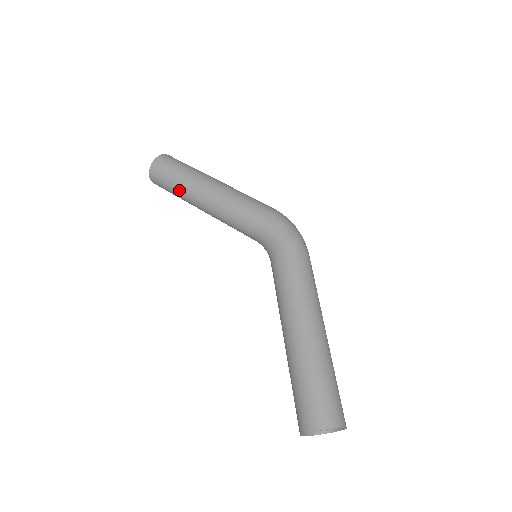
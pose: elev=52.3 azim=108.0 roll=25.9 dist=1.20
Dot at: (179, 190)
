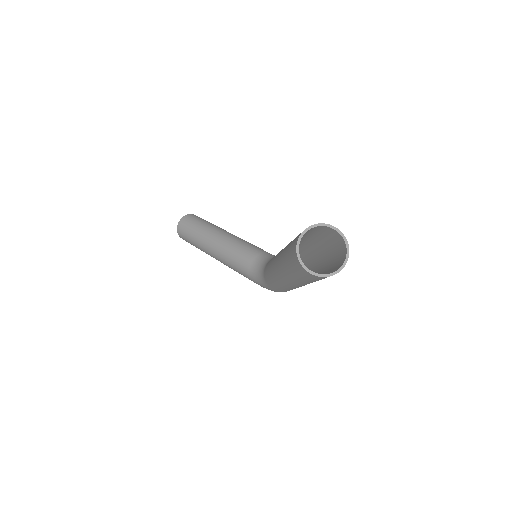
Dot at: (209, 225)
